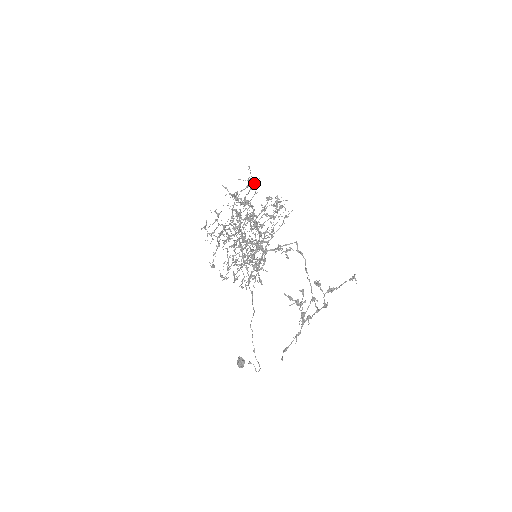
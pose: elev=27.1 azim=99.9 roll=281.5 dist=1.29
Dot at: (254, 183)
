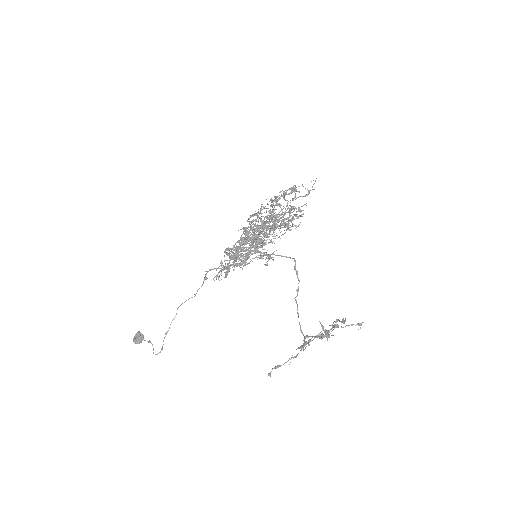
Dot at: (293, 188)
